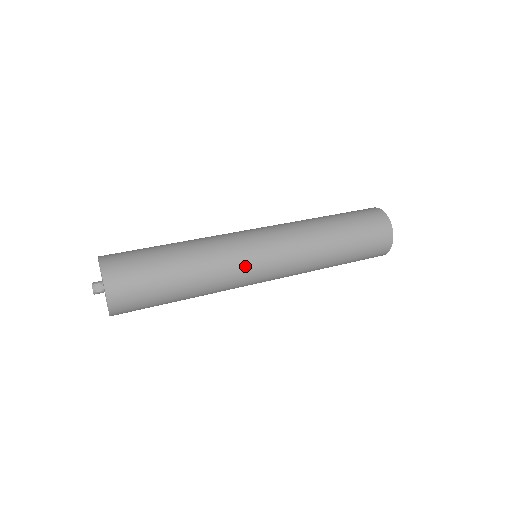
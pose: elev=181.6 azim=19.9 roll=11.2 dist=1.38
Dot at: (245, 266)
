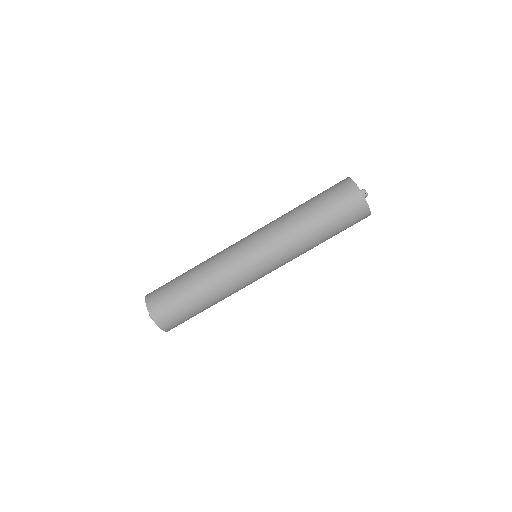
Dot at: (239, 268)
